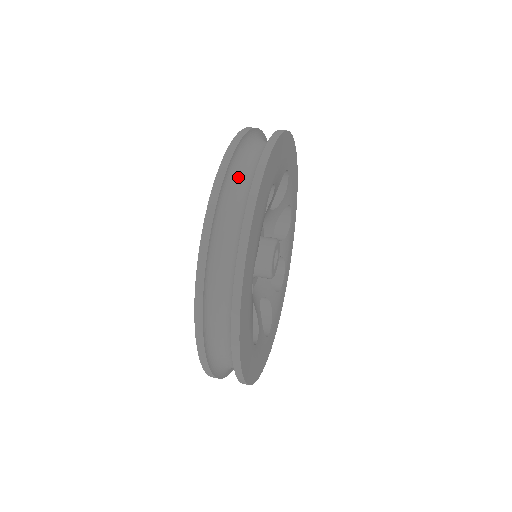
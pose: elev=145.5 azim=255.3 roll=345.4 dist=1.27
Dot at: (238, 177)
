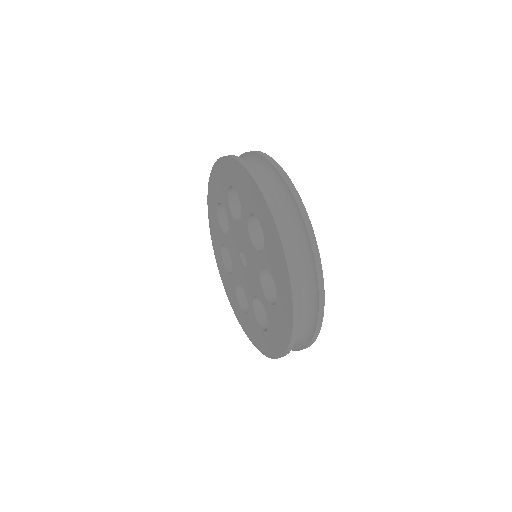
Dot at: (283, 223)
